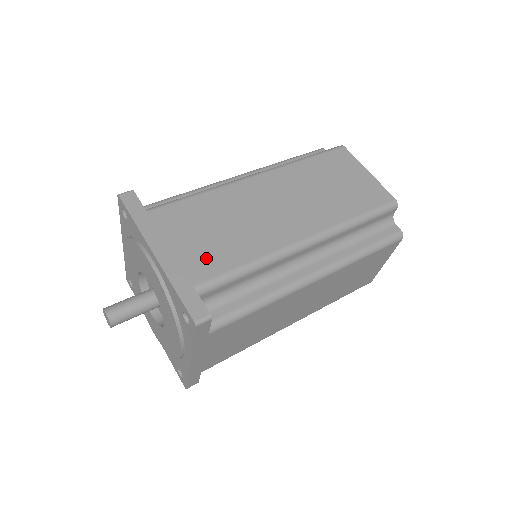
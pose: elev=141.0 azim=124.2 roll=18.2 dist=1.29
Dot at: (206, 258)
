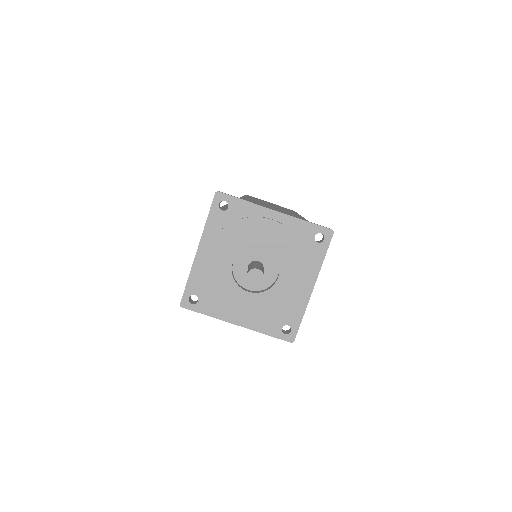
Dot at: occluded
